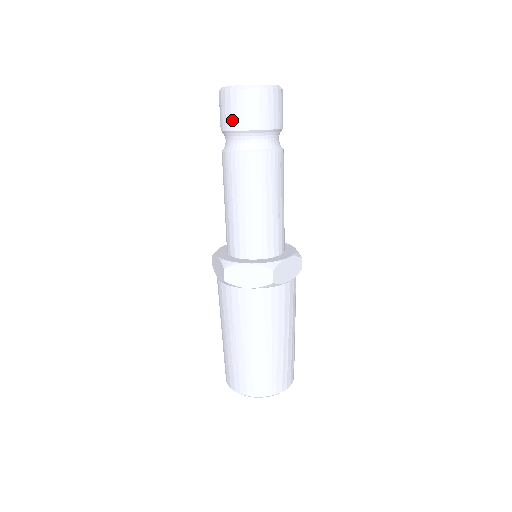
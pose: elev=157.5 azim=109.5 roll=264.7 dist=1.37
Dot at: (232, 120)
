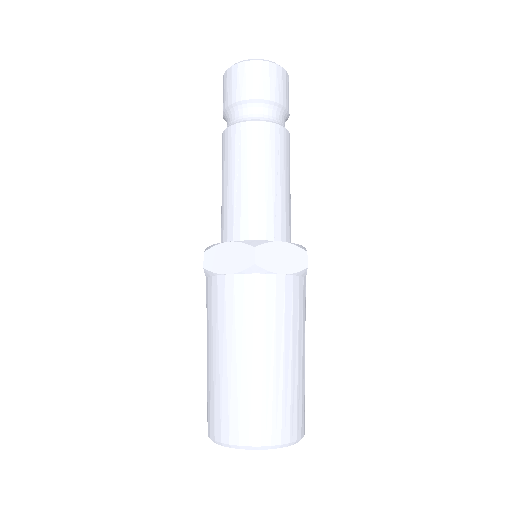
Dot at: (227, 97)
